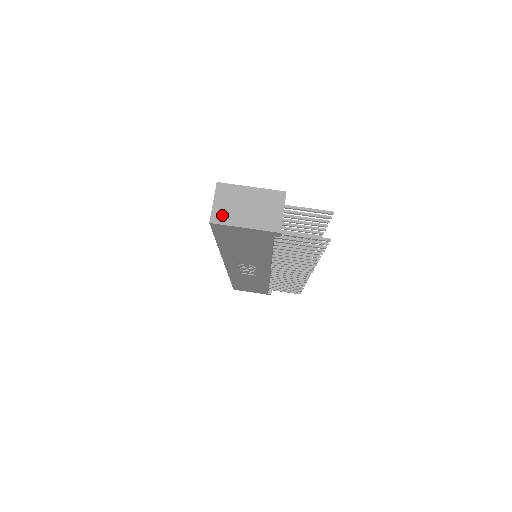
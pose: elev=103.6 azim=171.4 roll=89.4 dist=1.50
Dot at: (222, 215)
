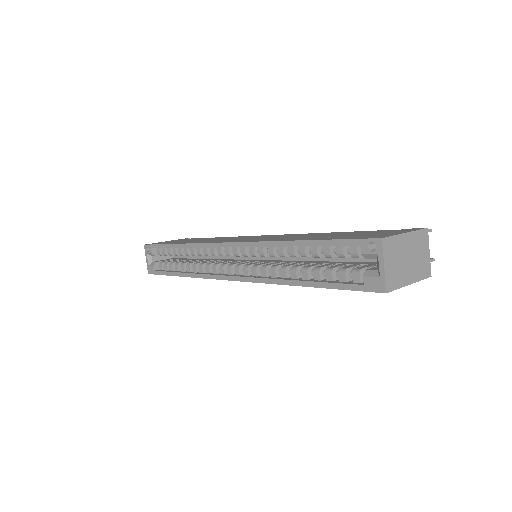
Dot at: (393, 278)
